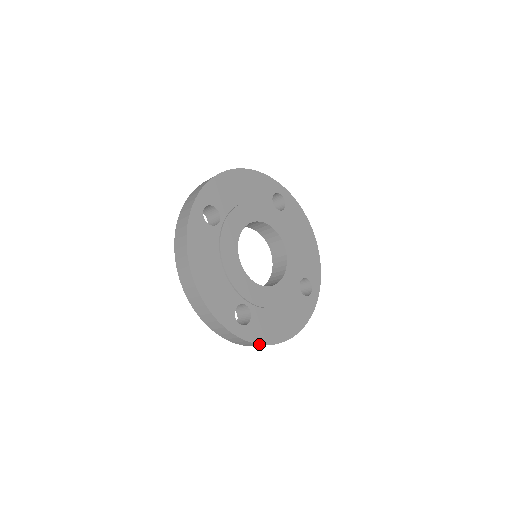
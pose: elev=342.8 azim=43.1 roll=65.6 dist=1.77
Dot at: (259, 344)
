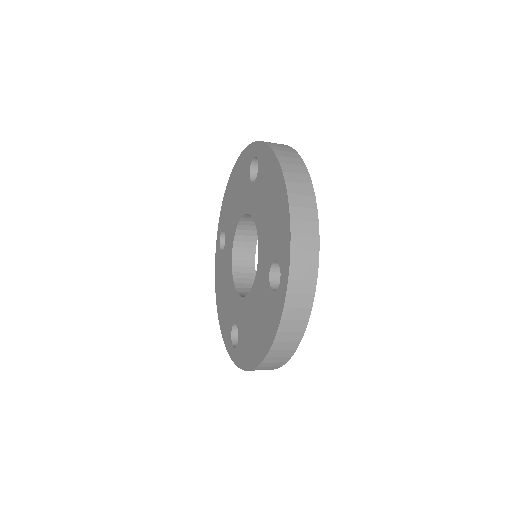
Dot at: occluded
